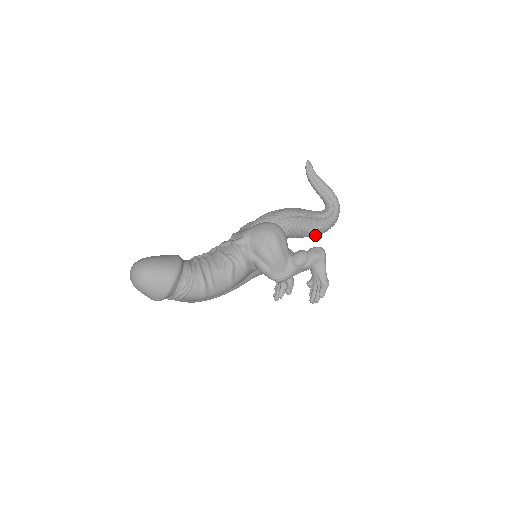
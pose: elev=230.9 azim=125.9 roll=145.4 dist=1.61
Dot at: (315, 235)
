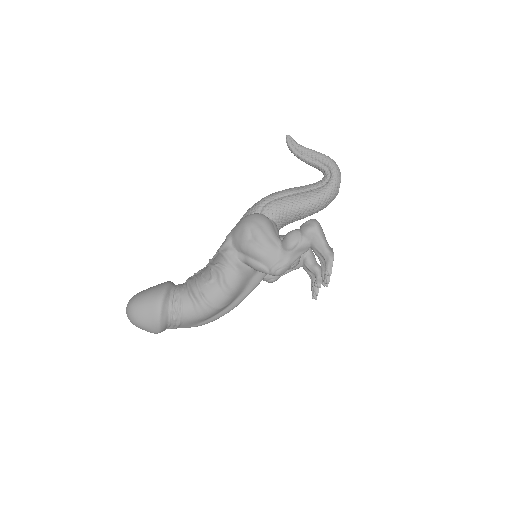
Dot at: (316, 210)
